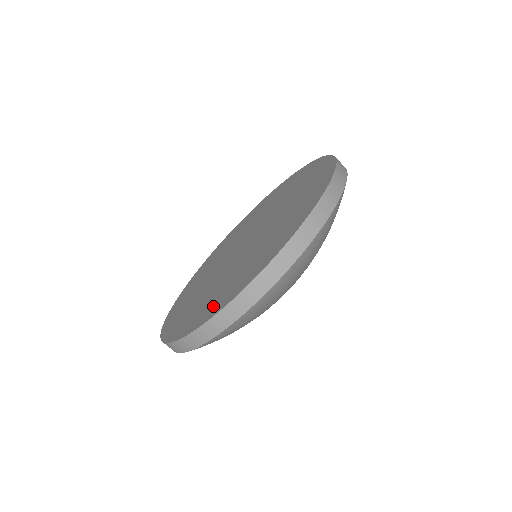
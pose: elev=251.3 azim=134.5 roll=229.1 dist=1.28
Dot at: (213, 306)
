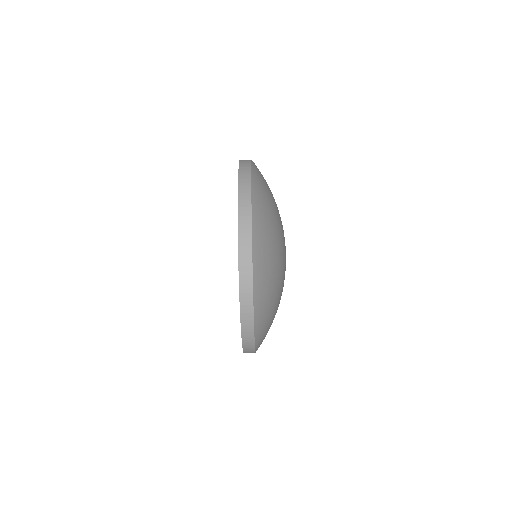
Dot at: occluded
